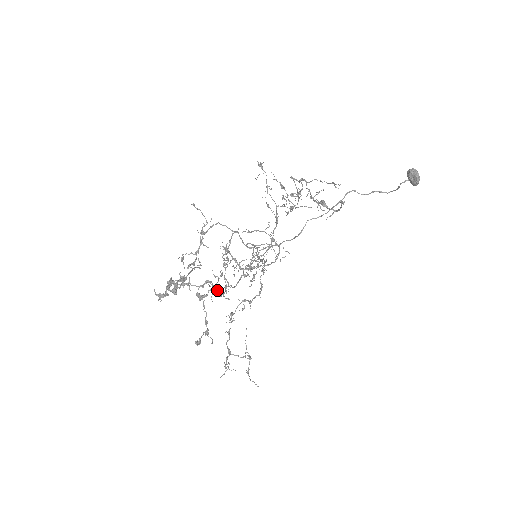
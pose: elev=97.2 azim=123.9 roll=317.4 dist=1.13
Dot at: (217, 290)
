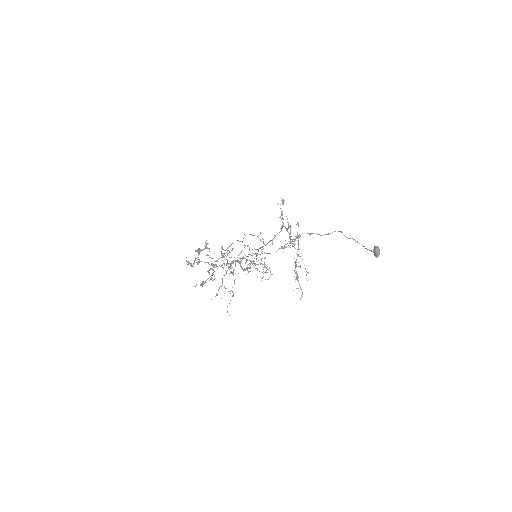
Dot at: occluded
